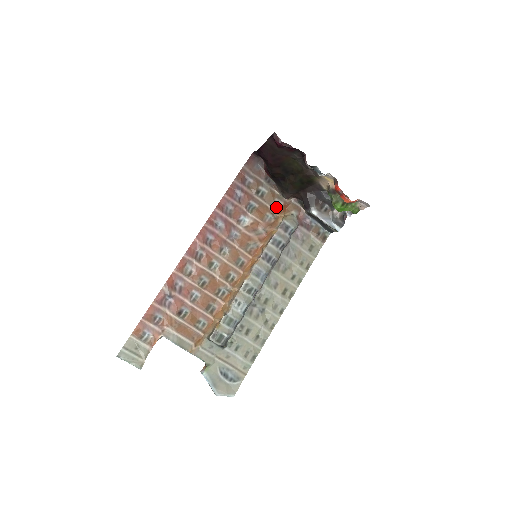
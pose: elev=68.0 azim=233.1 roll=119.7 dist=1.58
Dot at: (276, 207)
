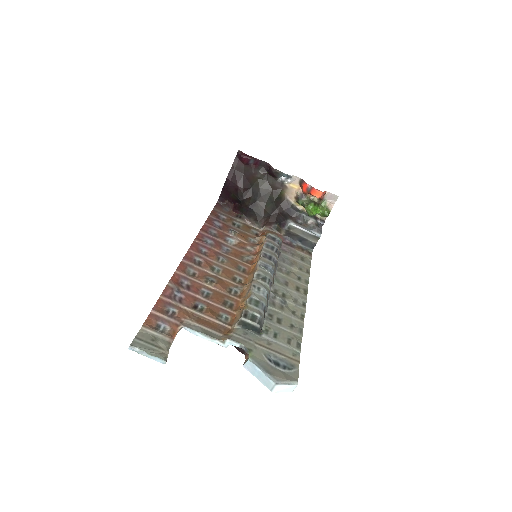
Dot at: (255, 235)
